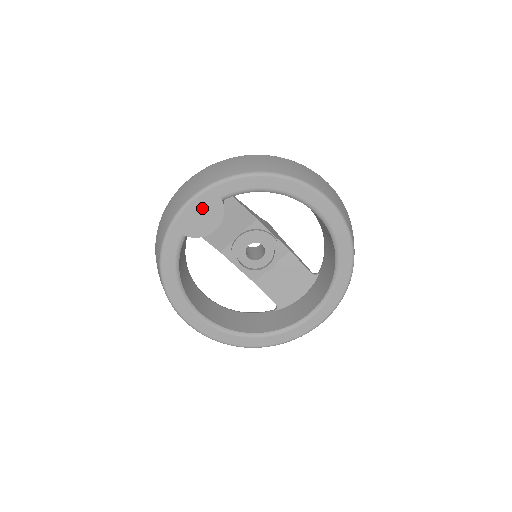
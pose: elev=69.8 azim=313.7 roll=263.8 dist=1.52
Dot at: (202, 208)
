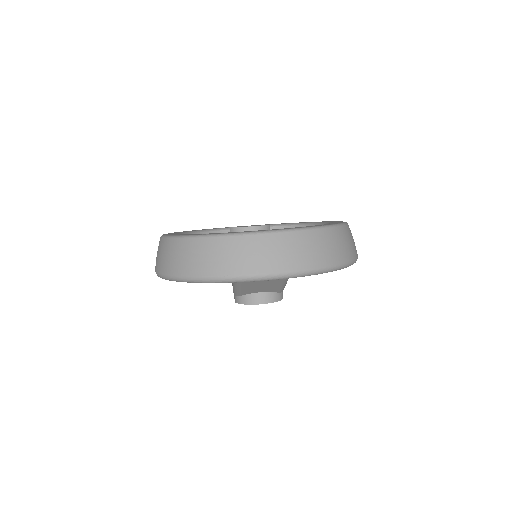
Dot at: occluded
